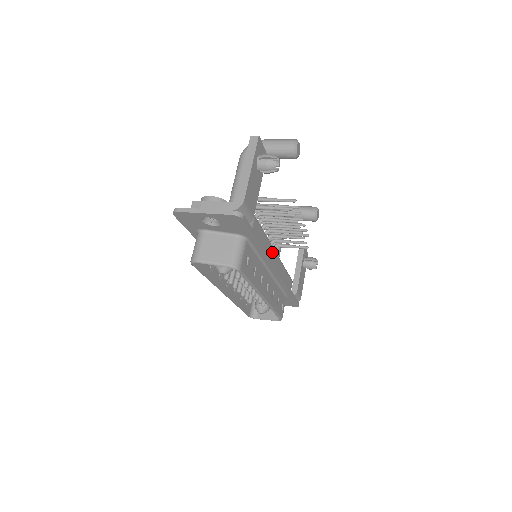
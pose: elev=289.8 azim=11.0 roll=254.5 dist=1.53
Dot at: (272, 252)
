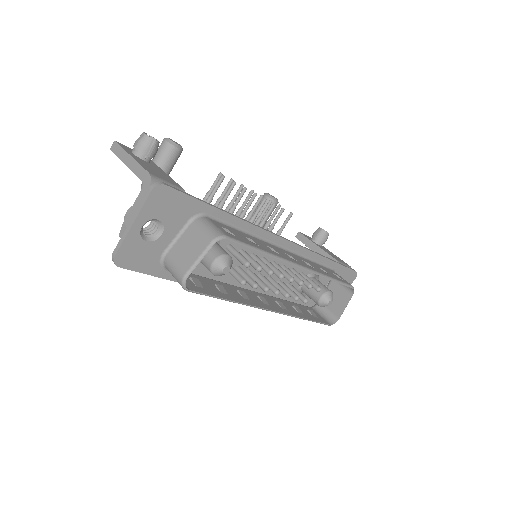
Dot at: occluded
